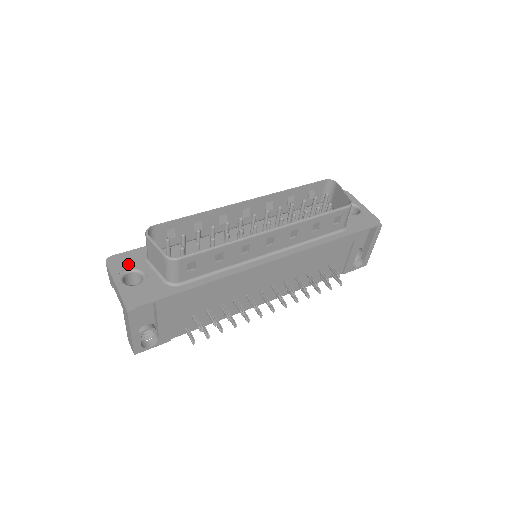
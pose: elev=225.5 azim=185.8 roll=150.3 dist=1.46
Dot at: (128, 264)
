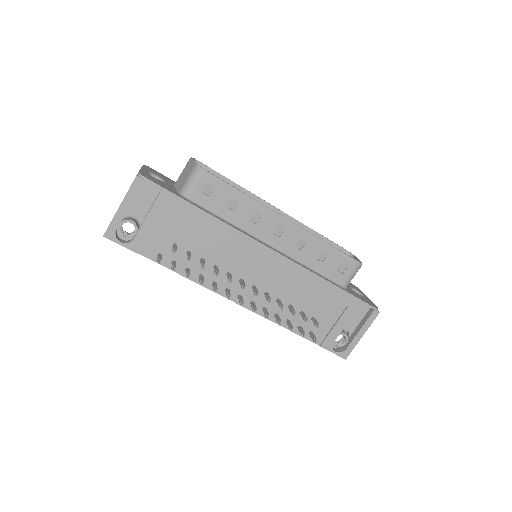
Dot at: (159, 175)
